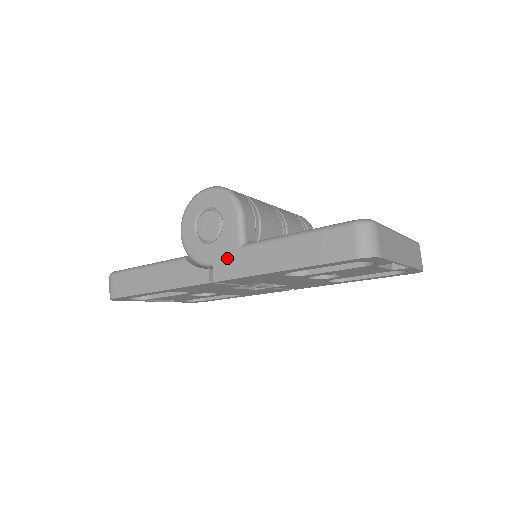
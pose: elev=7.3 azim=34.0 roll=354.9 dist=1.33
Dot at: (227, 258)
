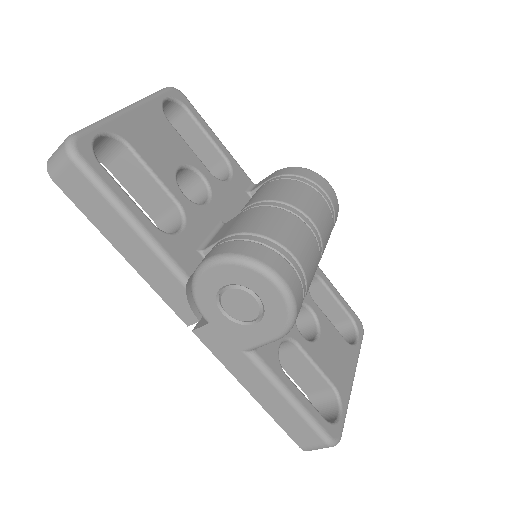
Dot at: (224, 340)
